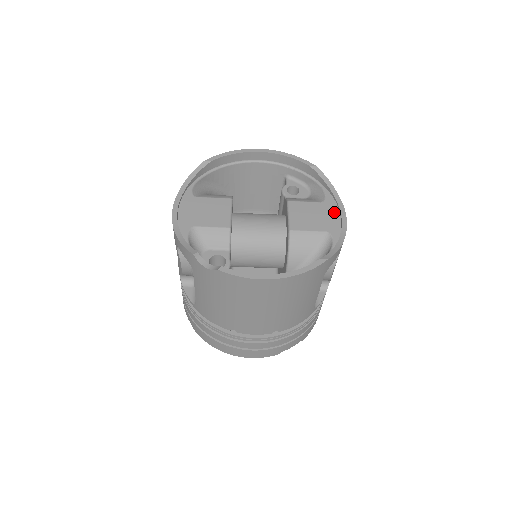
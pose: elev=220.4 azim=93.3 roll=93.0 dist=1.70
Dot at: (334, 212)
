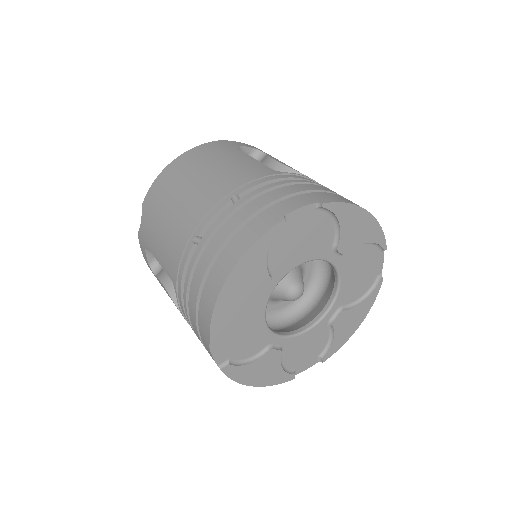
Dot at: occluded
